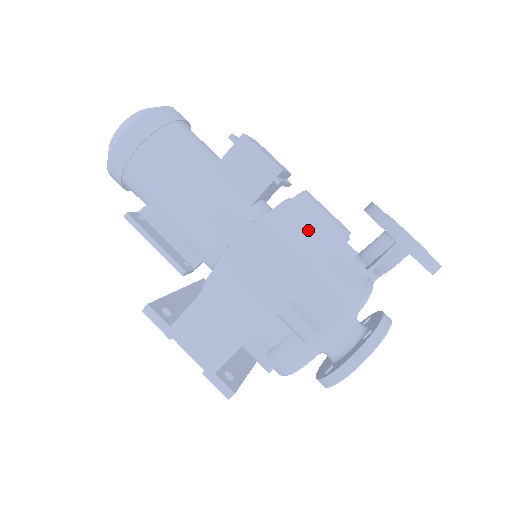
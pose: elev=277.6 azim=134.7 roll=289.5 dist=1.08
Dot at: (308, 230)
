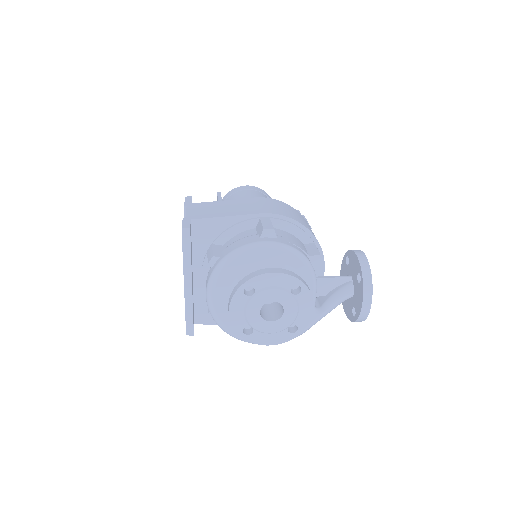
Dot at: (308, 225)
